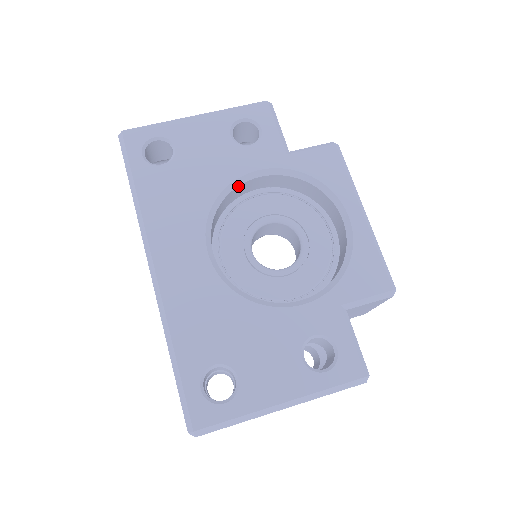
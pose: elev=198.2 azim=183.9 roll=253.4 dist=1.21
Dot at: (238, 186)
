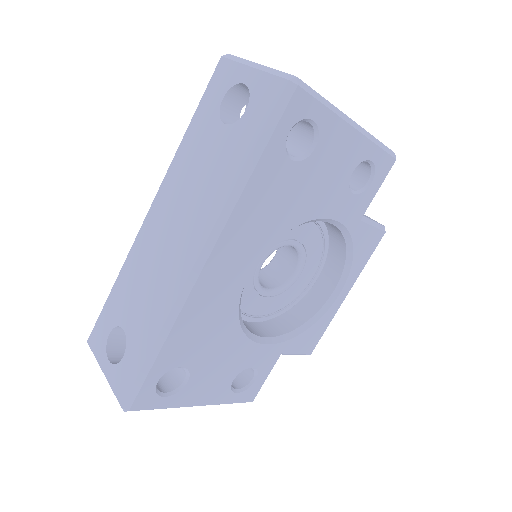
Dot at: (313, 221)
